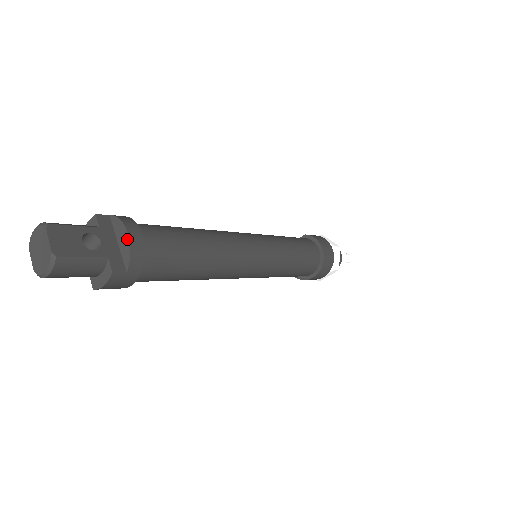
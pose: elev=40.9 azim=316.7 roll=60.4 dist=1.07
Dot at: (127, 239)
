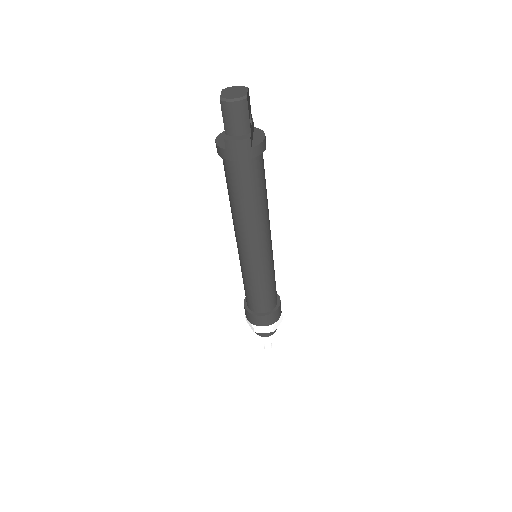
Dot at: (263, 138)
